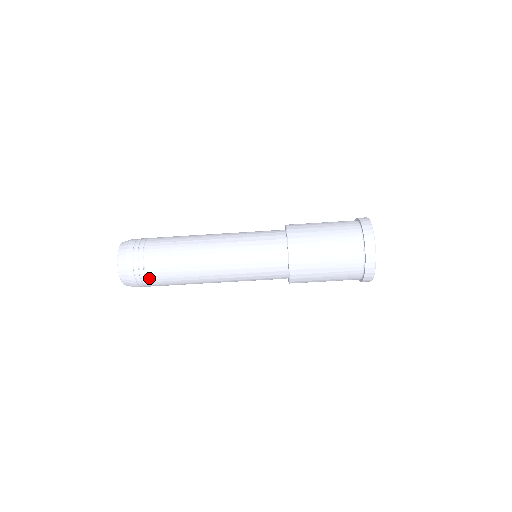
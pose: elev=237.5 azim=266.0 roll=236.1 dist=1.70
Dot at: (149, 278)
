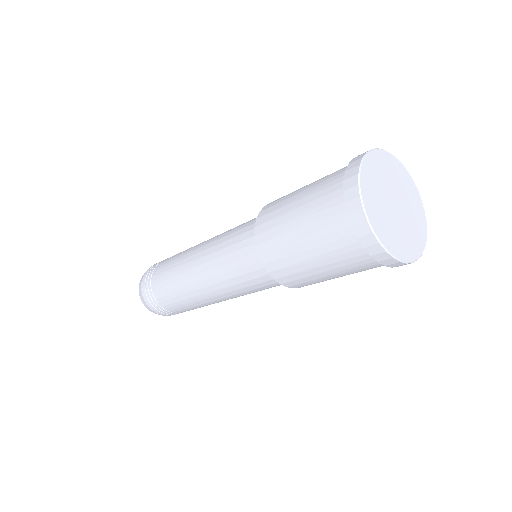
Dot at: (168, 310)
